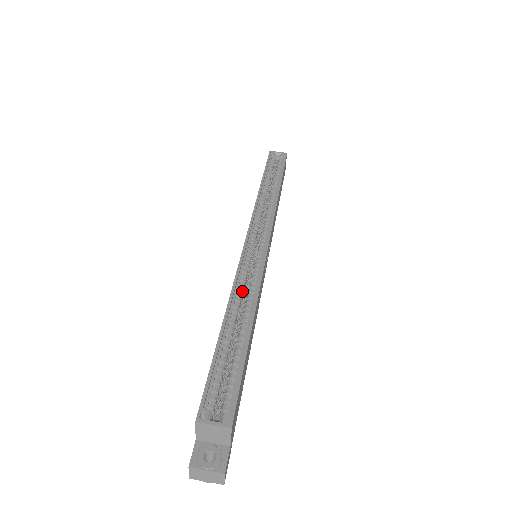
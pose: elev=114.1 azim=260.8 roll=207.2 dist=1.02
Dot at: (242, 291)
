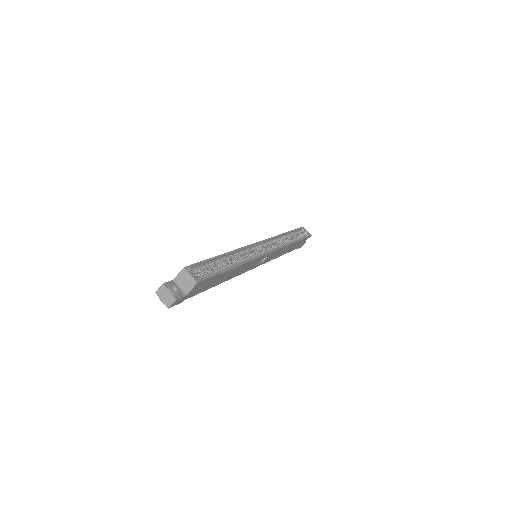
Dot at: (240, 255)
